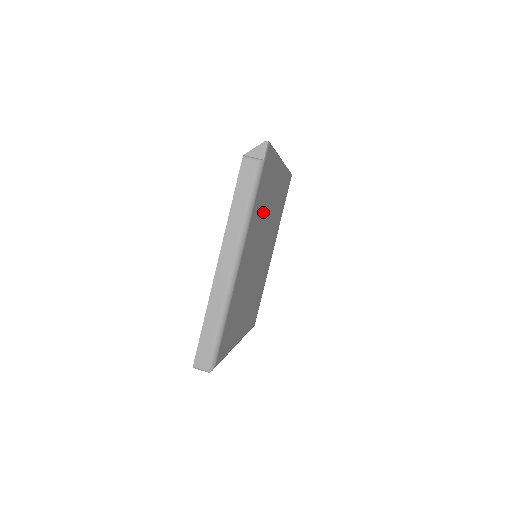
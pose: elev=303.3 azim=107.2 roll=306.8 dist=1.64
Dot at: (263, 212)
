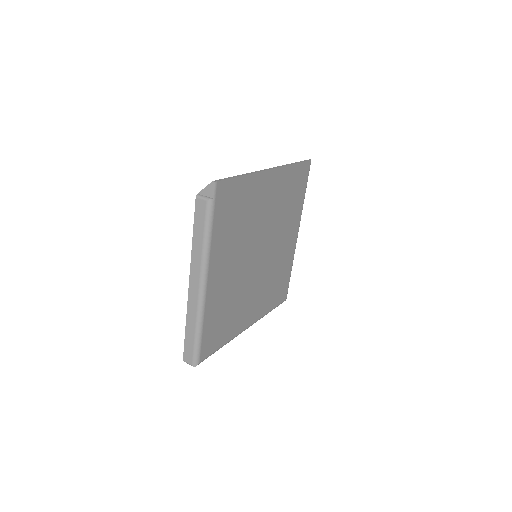
Dot at: (242, 228)
